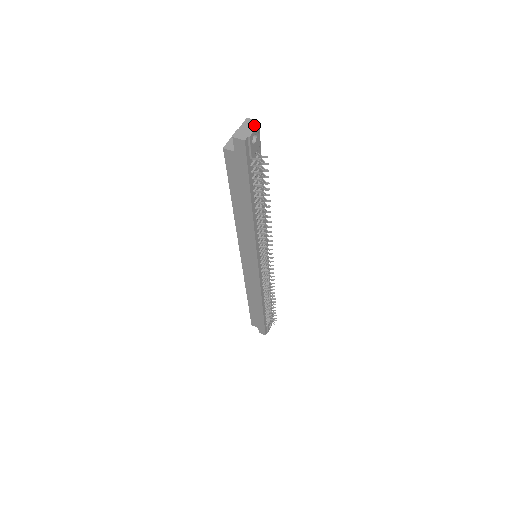
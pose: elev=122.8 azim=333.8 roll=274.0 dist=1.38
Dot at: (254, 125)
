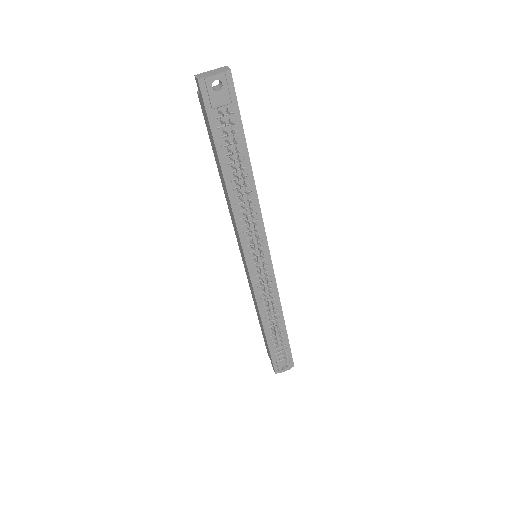
Dot at: (222, 71)
